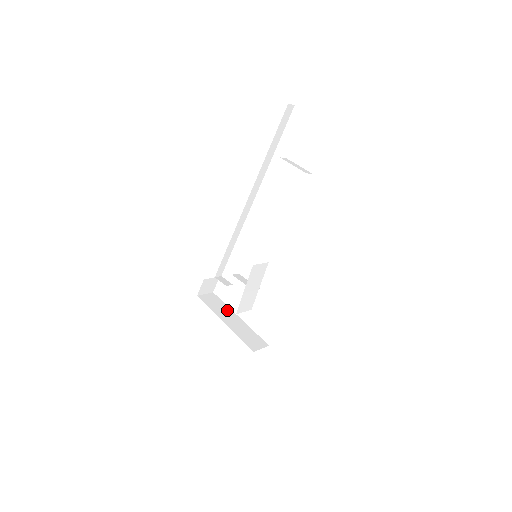
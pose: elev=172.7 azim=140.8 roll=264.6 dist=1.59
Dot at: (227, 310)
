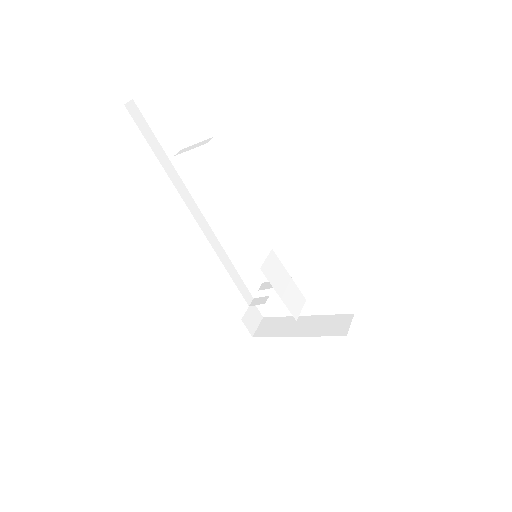
Dot at: (289, 321)
